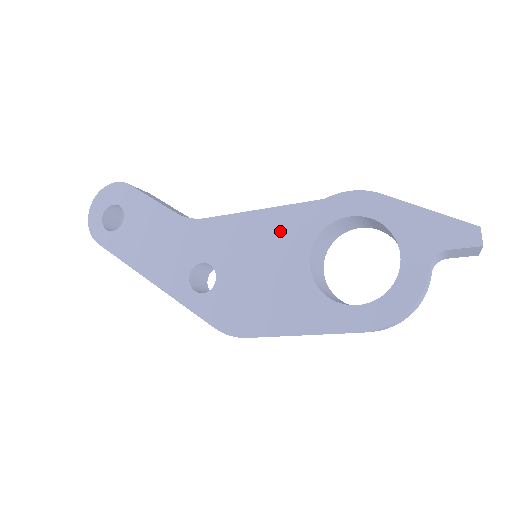
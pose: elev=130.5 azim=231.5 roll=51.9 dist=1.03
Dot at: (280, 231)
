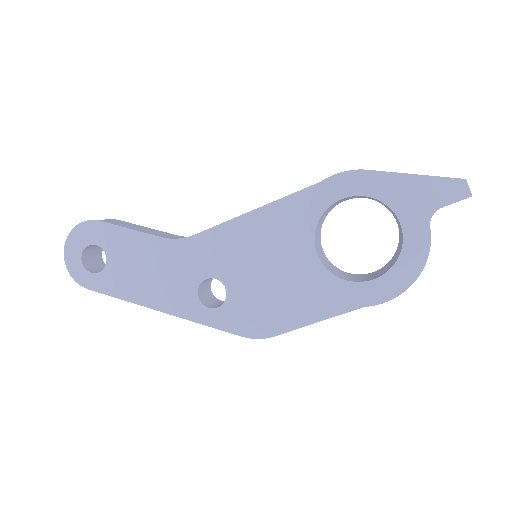
Dot at: (276, 228)
